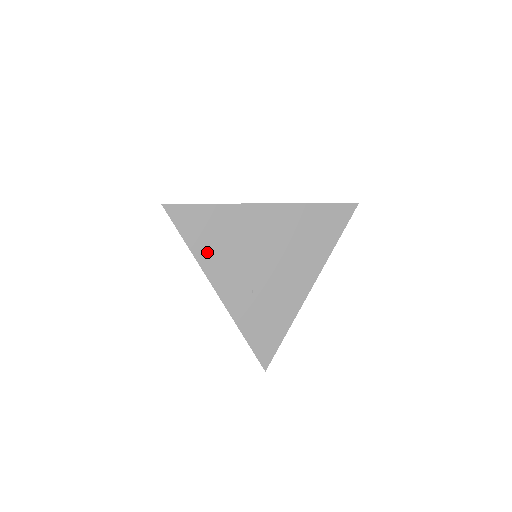
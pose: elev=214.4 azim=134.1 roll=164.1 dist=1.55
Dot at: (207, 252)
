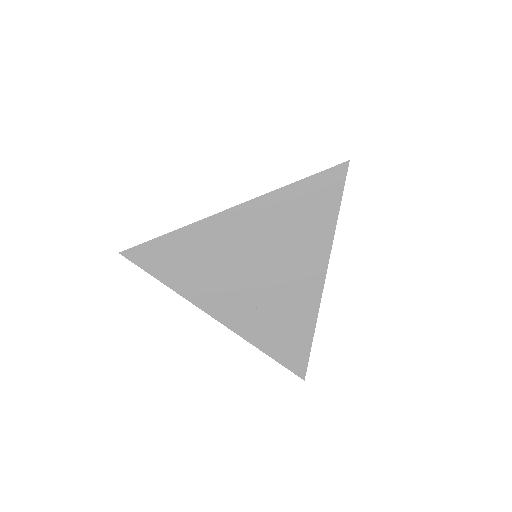
Dot at: (189, 283)
